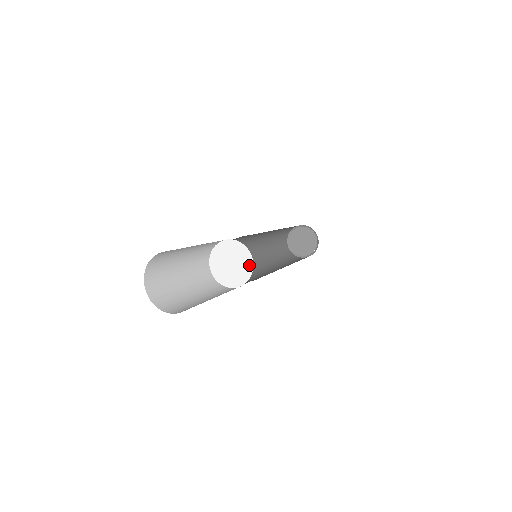
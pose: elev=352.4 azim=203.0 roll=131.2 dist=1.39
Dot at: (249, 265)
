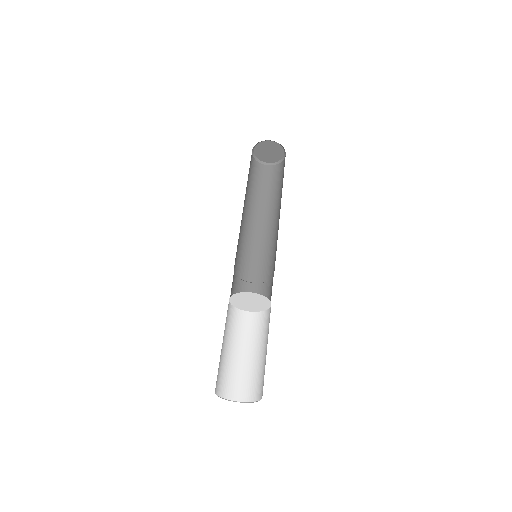
Dot at: (262, 309)
